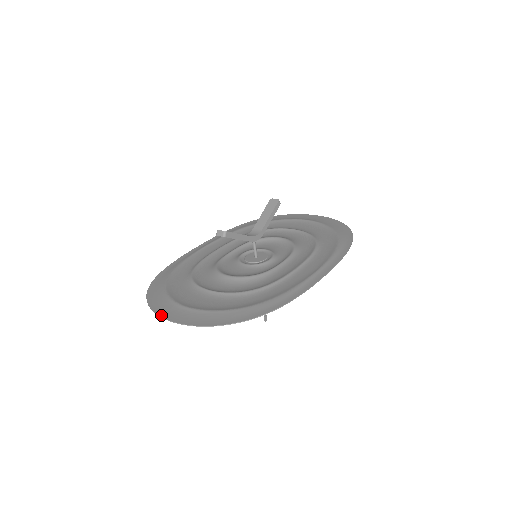
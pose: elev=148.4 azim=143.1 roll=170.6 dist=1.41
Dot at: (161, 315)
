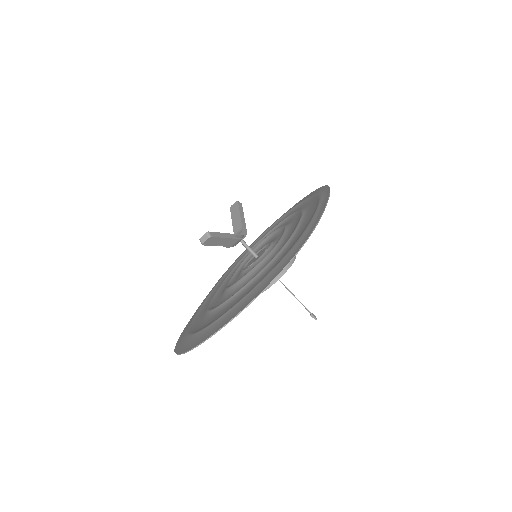
Dot at: (203, 340)
